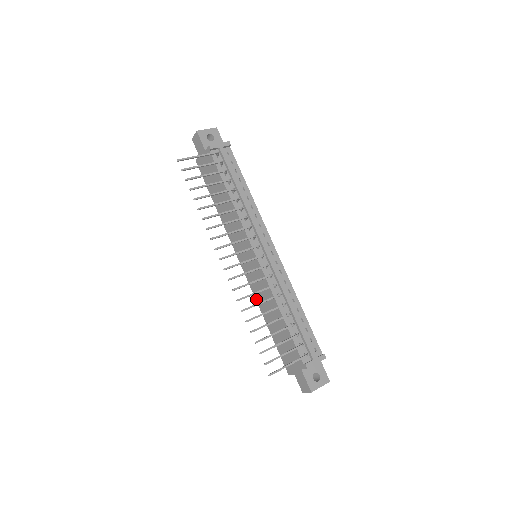
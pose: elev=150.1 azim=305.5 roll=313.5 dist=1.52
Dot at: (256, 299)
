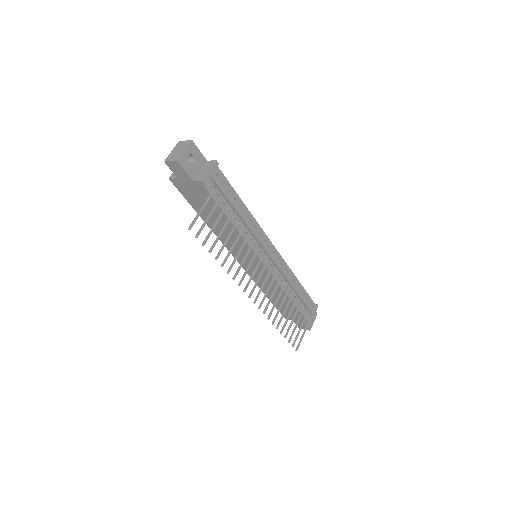
Dot at: (255, 282)
